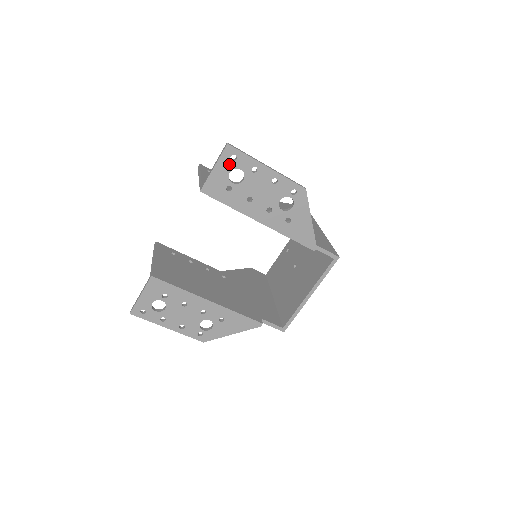
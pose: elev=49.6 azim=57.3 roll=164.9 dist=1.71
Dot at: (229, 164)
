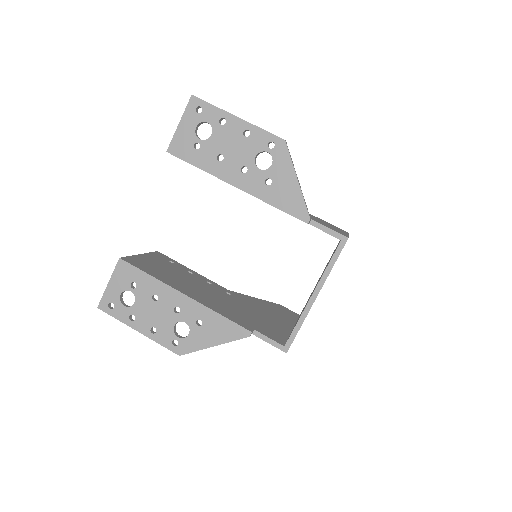
Dot at: (195, 118)
